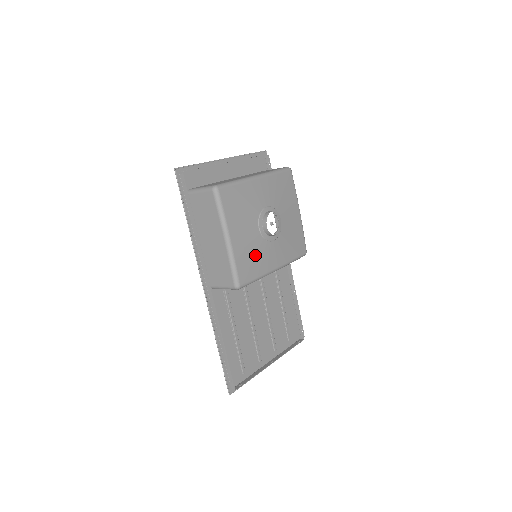
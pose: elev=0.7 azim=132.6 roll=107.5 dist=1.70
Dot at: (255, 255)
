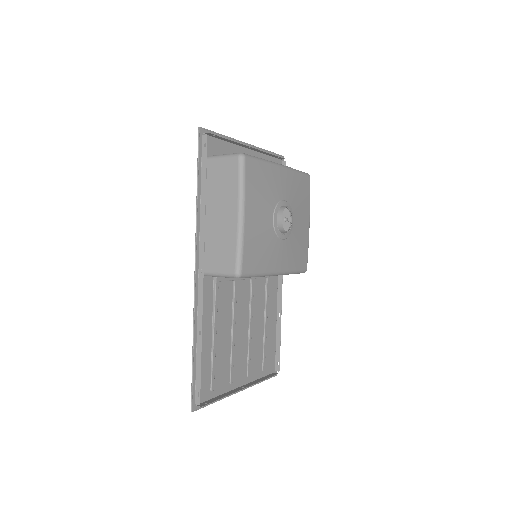
Dot at: (263, 246)
